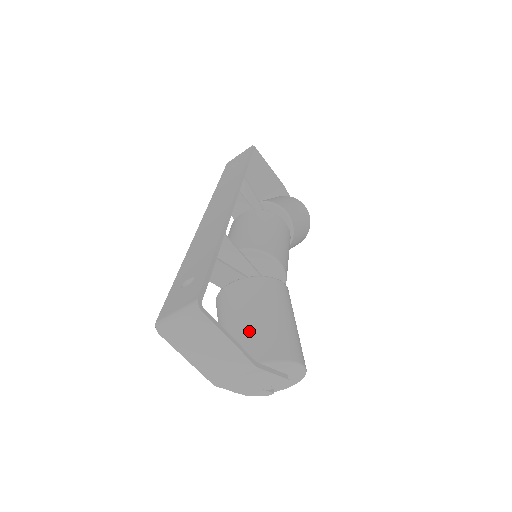
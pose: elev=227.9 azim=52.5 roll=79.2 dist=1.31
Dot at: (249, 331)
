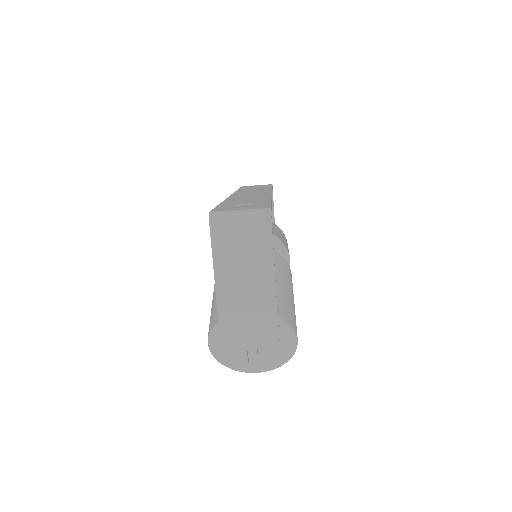
Dot at: occluded
